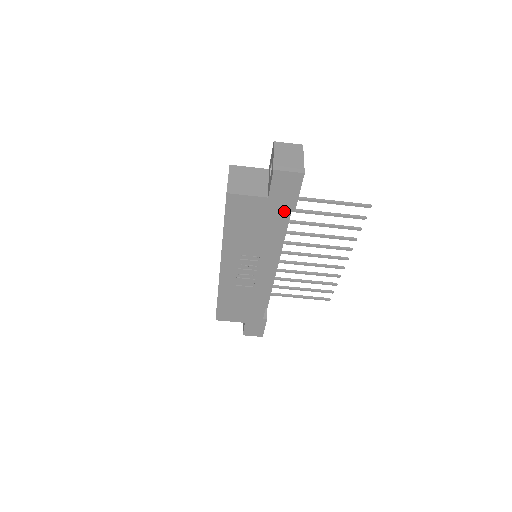
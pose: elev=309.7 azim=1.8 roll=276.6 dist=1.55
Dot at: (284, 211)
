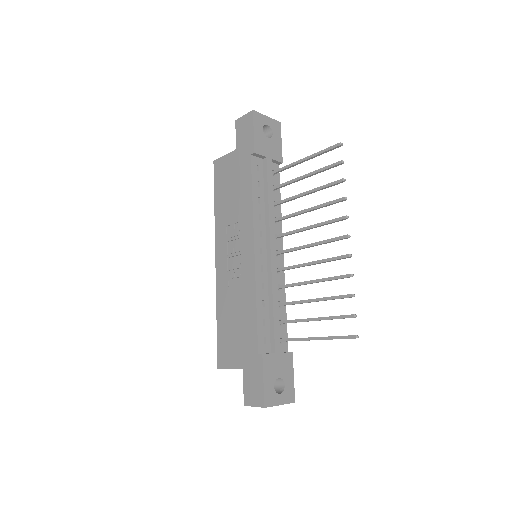
Dot at: (248, 157)
